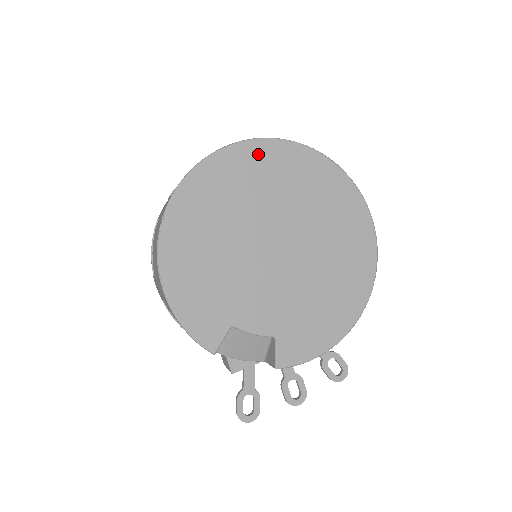
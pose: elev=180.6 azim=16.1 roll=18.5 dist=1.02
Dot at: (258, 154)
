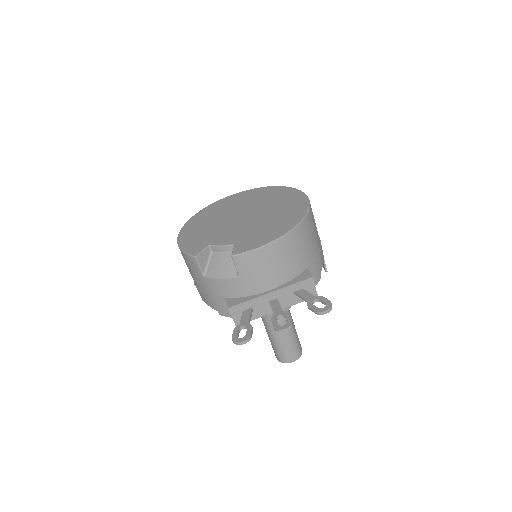
Dot at: (240, 195)
